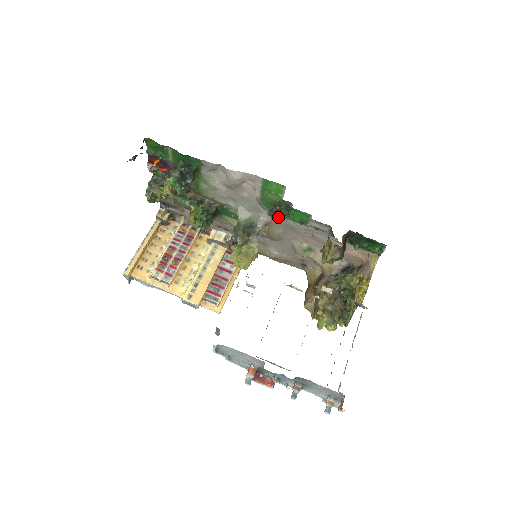
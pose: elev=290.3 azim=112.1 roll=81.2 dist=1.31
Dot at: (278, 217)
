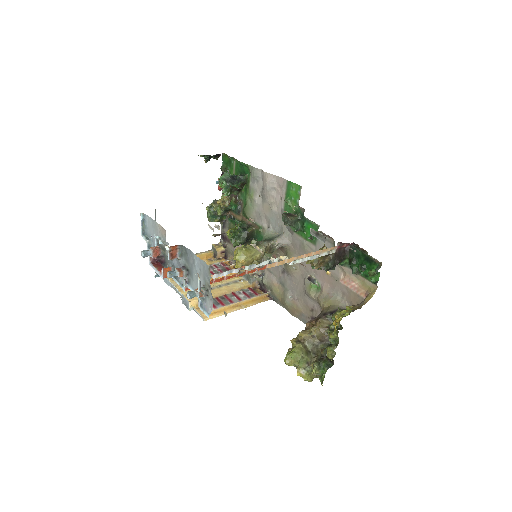
Dot at: (289, 221)
